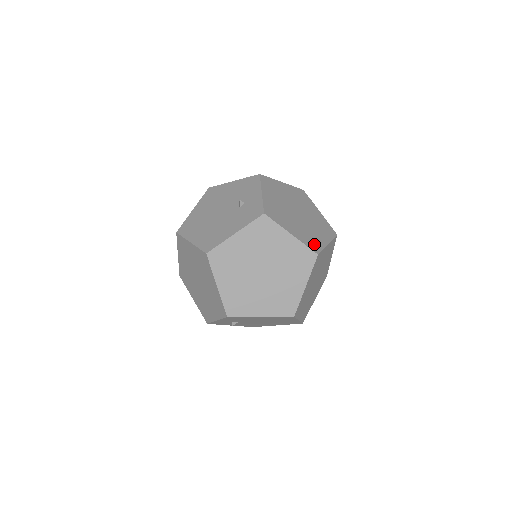
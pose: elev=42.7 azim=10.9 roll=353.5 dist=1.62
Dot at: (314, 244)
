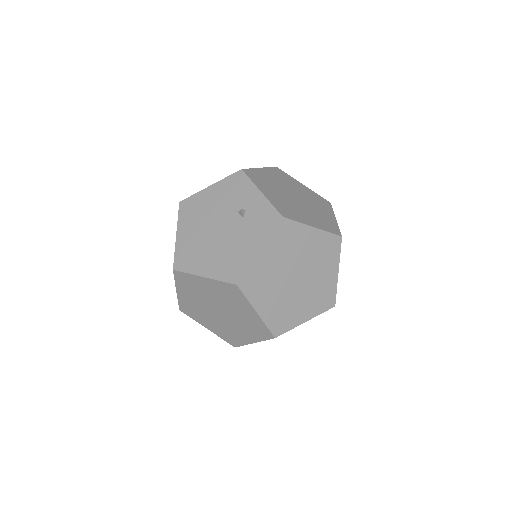
Dot at: (331, 226)
